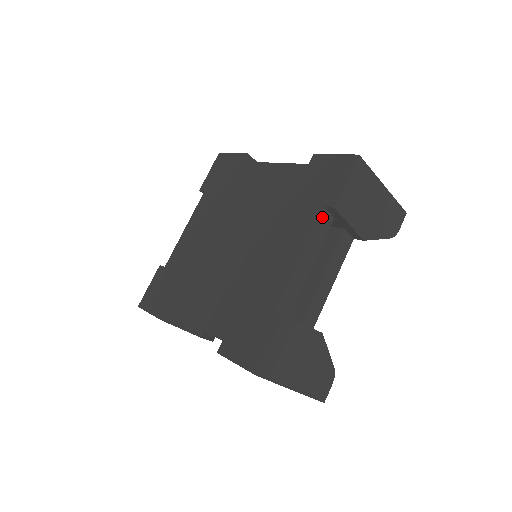
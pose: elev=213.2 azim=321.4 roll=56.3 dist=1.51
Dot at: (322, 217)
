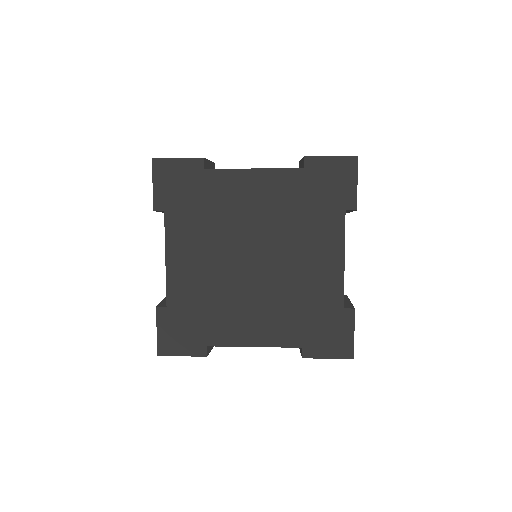
Dot at: occluded
